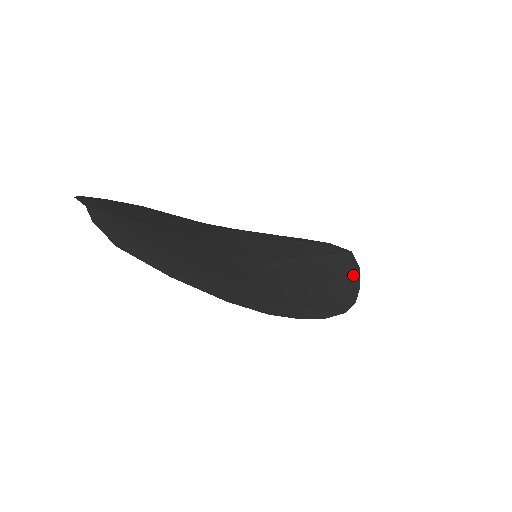
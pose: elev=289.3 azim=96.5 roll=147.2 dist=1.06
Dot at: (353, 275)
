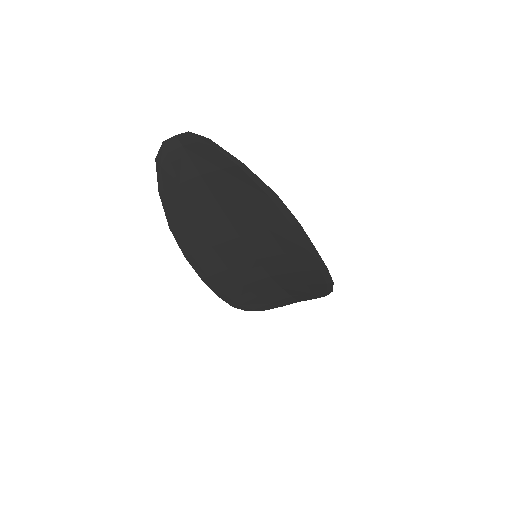
Dot at: occluded
